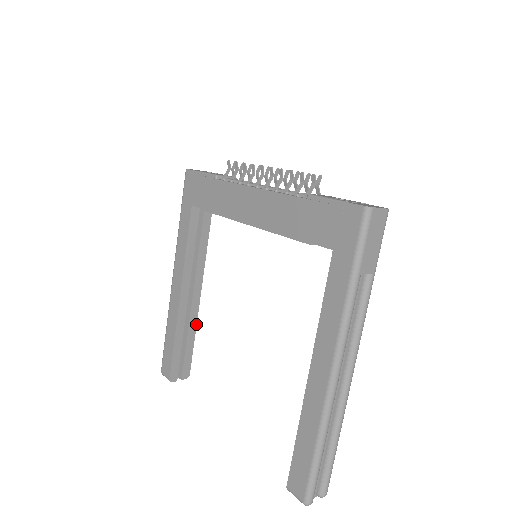
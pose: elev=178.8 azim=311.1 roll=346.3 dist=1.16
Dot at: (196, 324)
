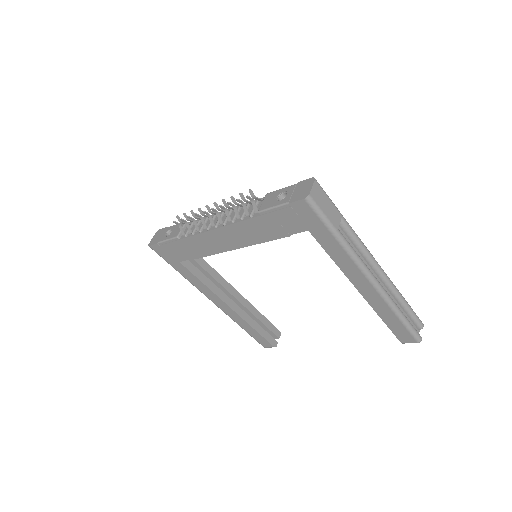
Dot at: (254, 307)
